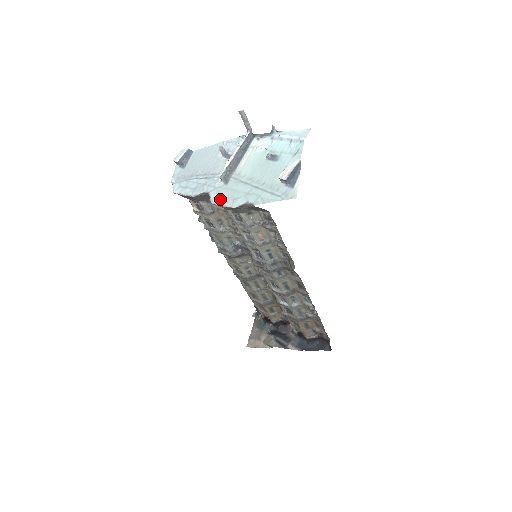
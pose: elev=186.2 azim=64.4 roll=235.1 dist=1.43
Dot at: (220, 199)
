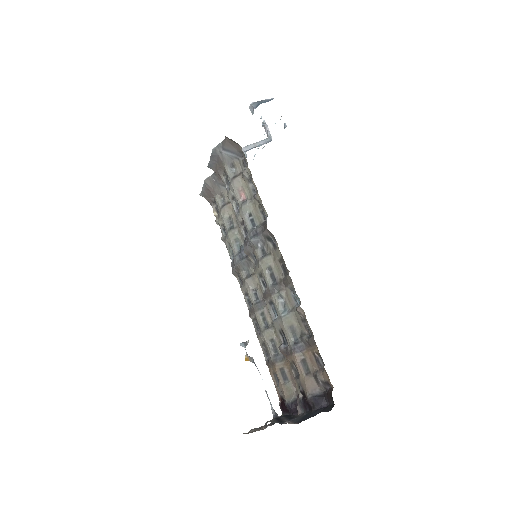
Dot at: occluded
